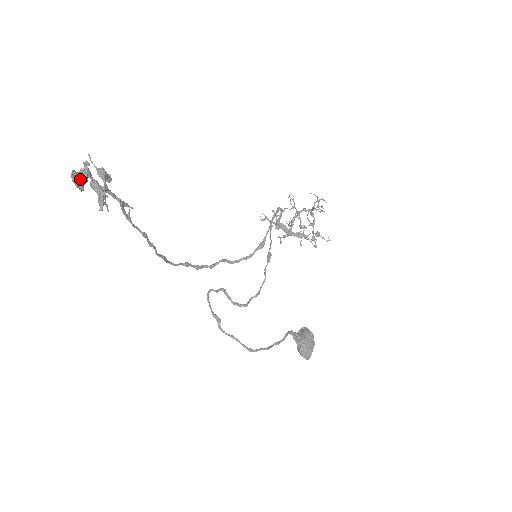
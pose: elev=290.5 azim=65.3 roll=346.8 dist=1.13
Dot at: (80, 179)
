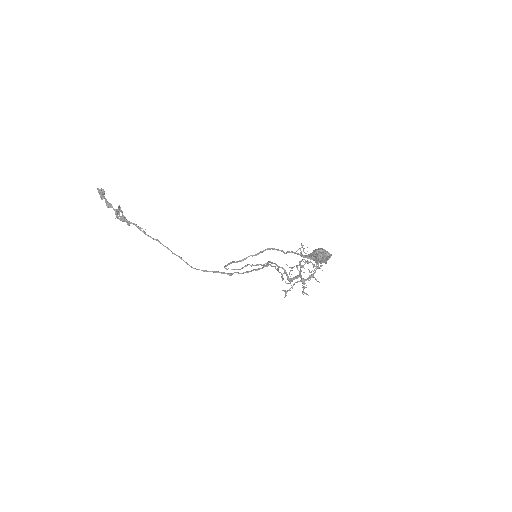
Dot at: (102, 190)
